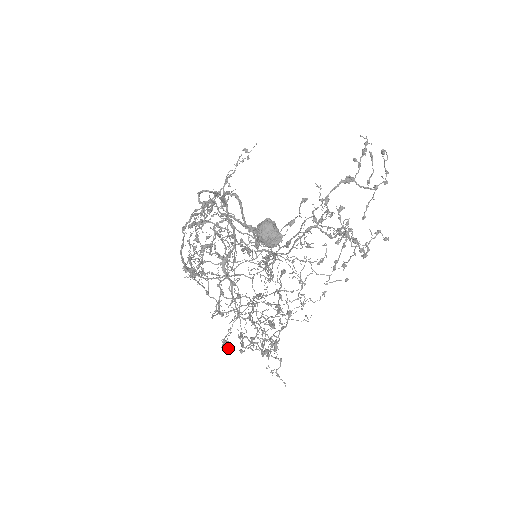
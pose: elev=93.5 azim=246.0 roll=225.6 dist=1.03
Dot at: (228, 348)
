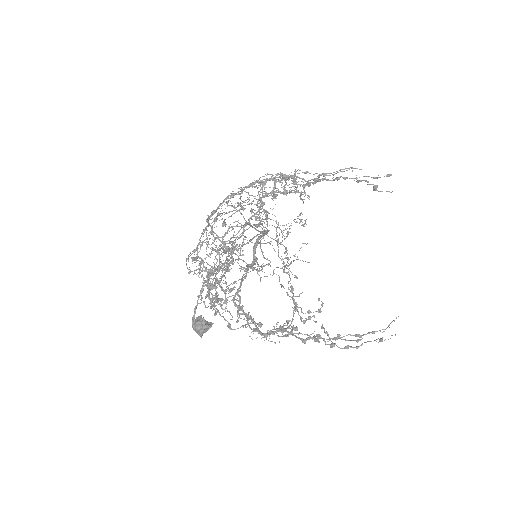
Dot at: occluded
